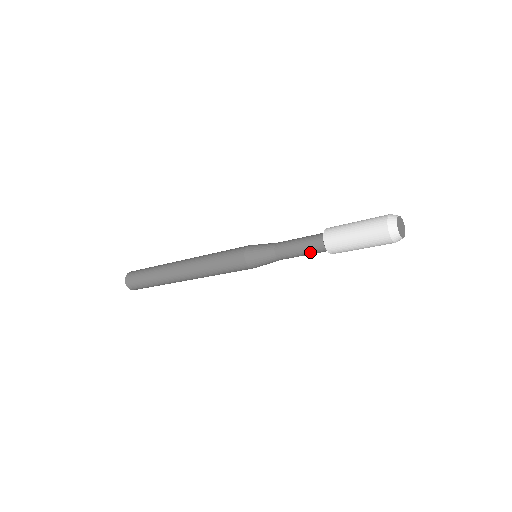
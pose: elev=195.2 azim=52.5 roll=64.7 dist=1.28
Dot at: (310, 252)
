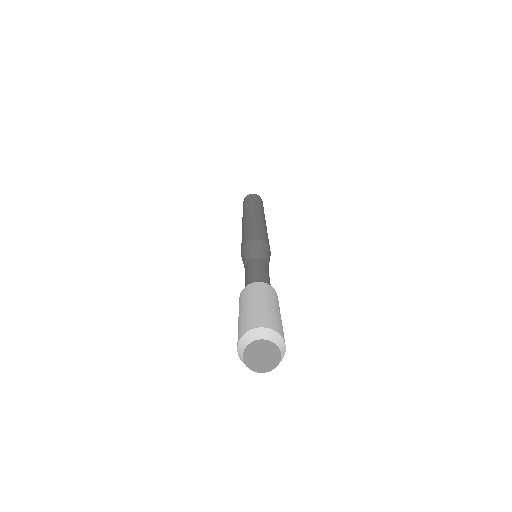
Dot at: occluded
